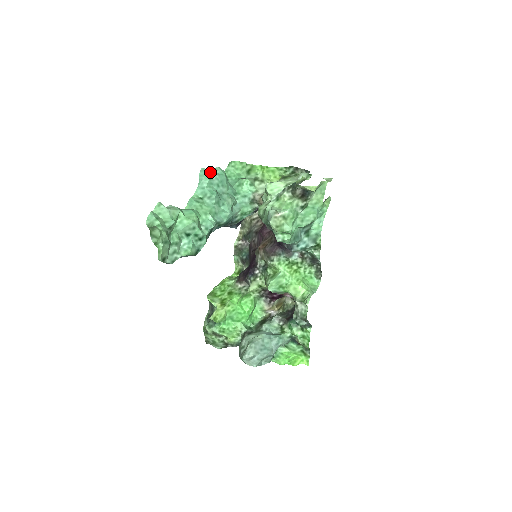
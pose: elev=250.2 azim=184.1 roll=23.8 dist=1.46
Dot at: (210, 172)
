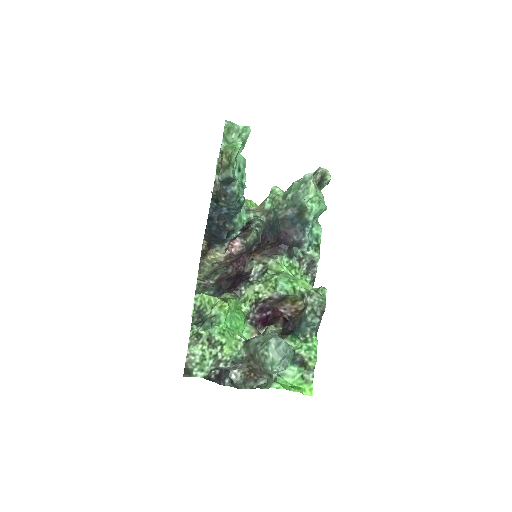
Dot at: occluded
